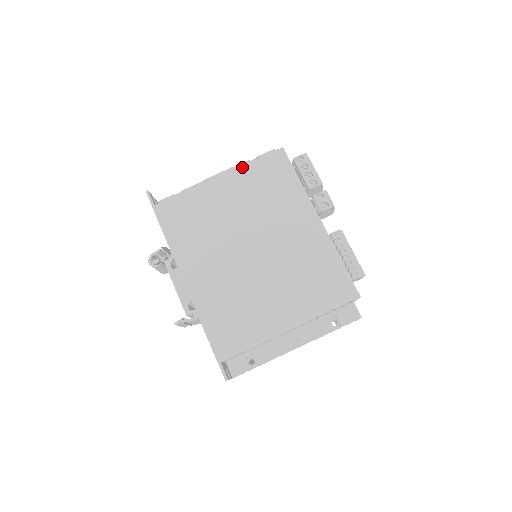
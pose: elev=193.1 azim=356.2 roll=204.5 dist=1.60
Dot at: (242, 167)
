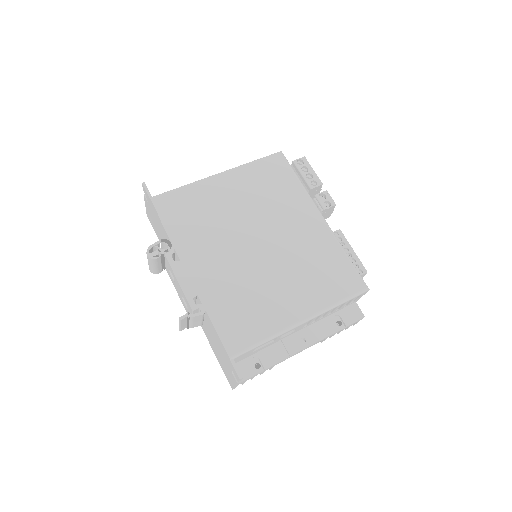
Dot at: (243, 166)
